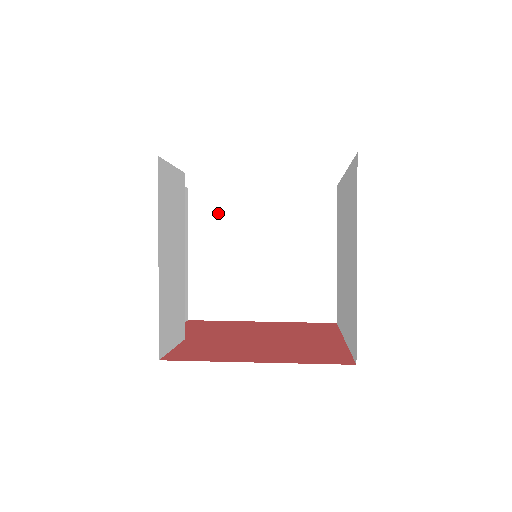
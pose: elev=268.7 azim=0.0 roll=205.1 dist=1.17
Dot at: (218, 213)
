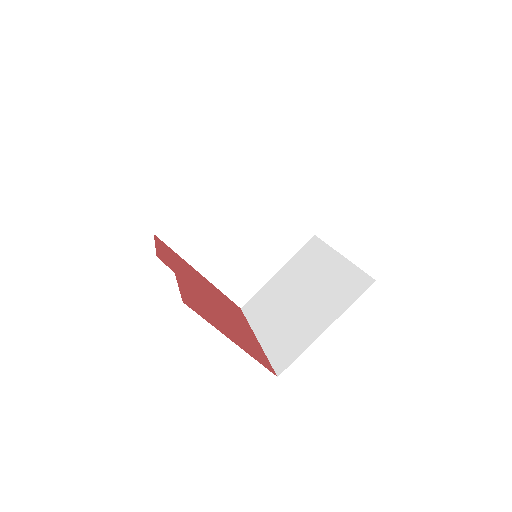
Dot at: (238, 185)
